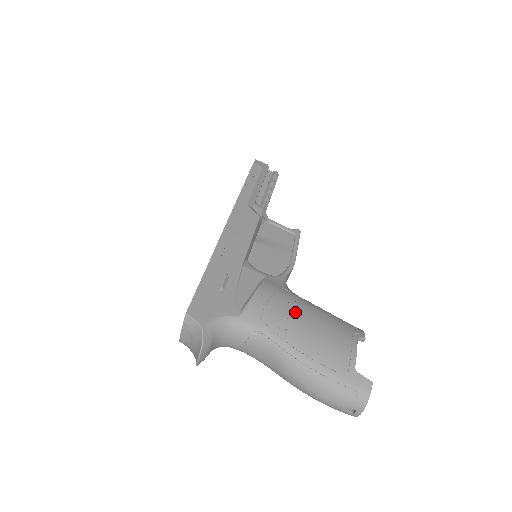
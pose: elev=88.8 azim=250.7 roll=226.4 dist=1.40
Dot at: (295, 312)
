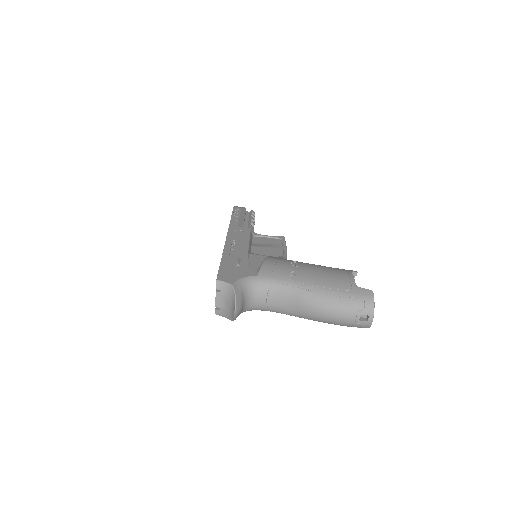
Dot at: (298, 266)
